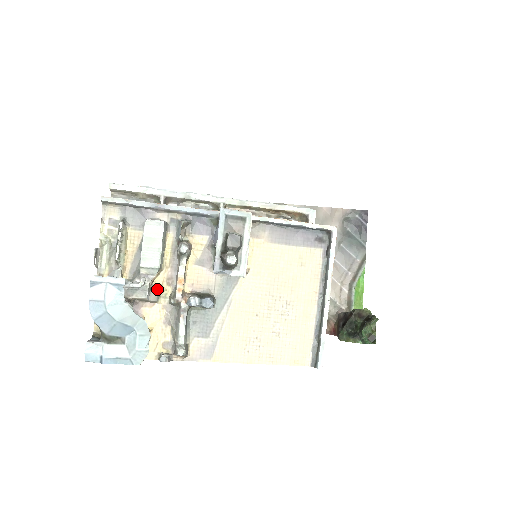
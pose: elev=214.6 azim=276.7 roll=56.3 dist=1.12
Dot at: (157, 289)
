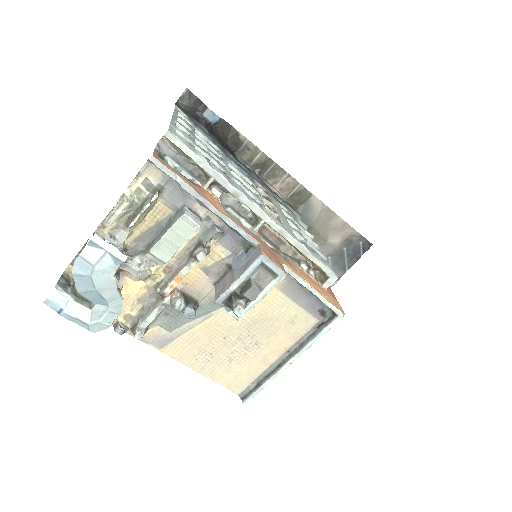
Dot at: (151, 270)
